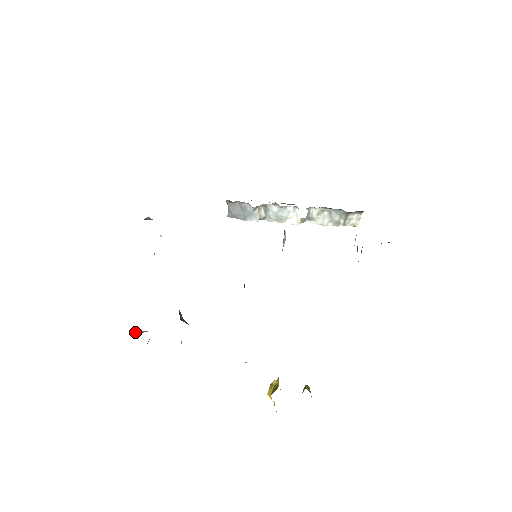
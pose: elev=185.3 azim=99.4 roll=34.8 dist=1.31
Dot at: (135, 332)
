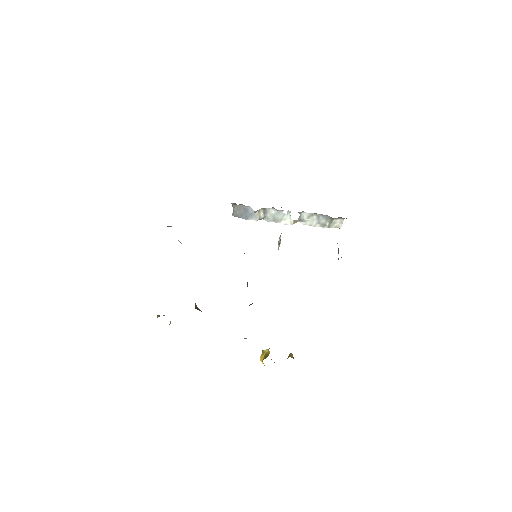
Dot at: (159, 316)
